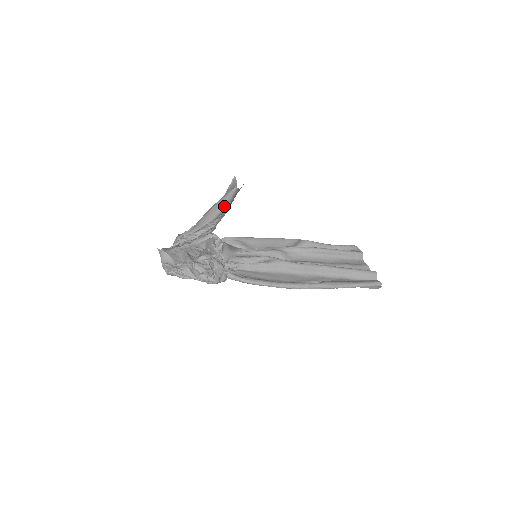
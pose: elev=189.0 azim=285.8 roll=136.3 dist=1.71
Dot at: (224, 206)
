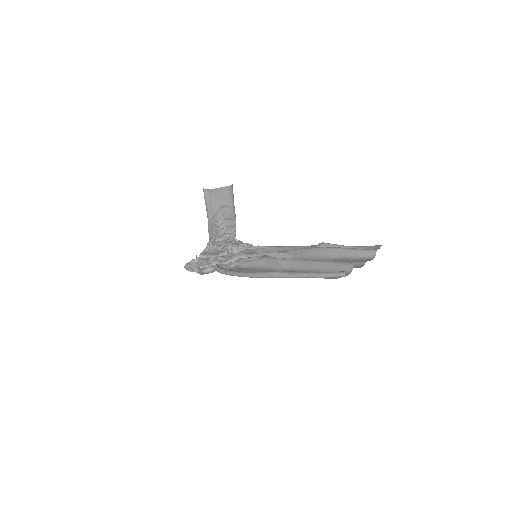
Dot at: (207, 207)
